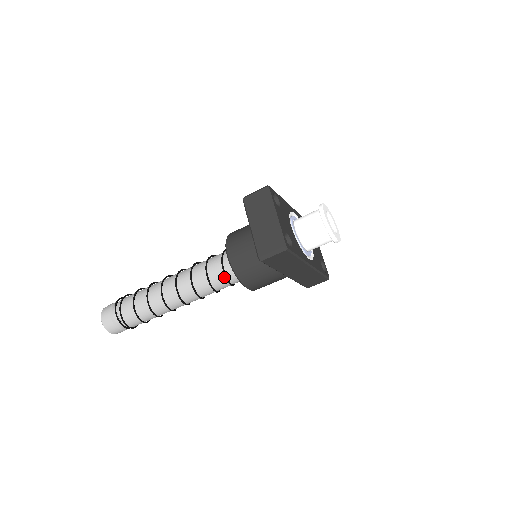
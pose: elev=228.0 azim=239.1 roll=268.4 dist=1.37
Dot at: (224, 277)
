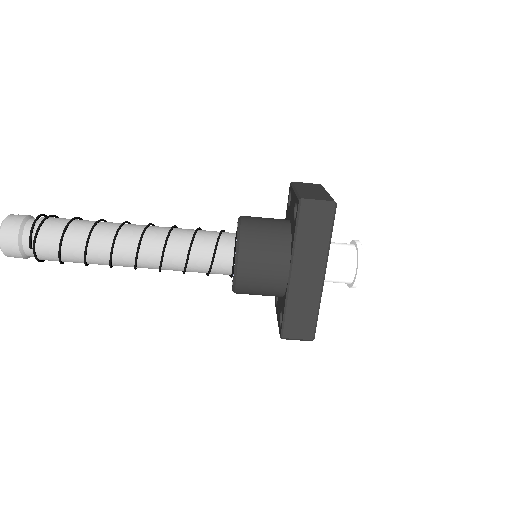
Dot at: (214, 244)
